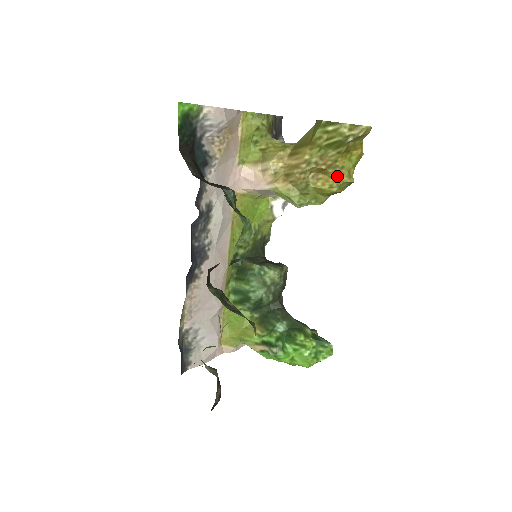
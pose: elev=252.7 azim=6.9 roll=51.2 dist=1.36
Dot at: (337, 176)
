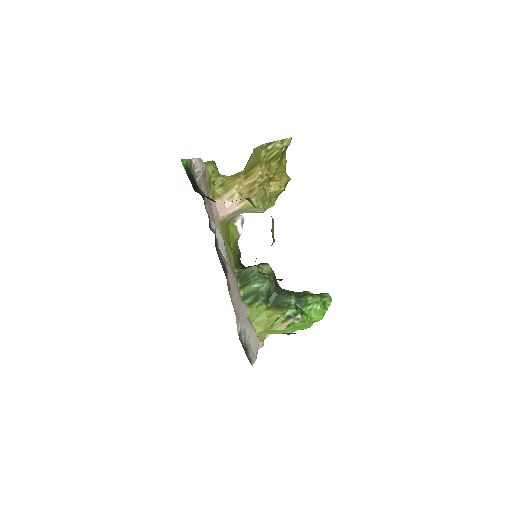
Dot at: (282, 178)
